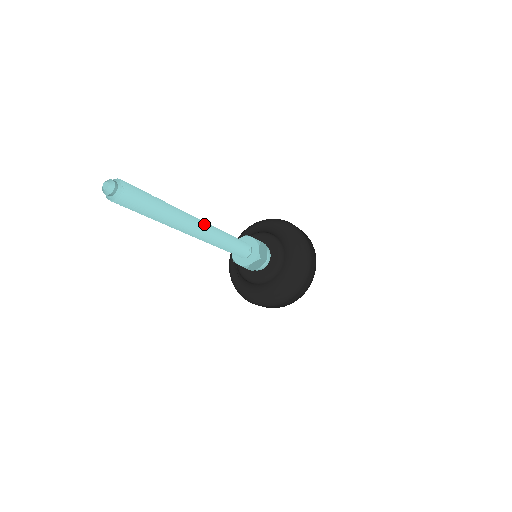
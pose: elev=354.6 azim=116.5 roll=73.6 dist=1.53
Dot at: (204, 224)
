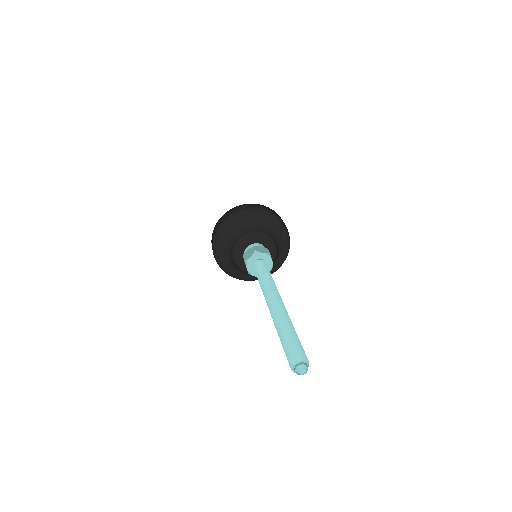
Dot at: (280, 298)
